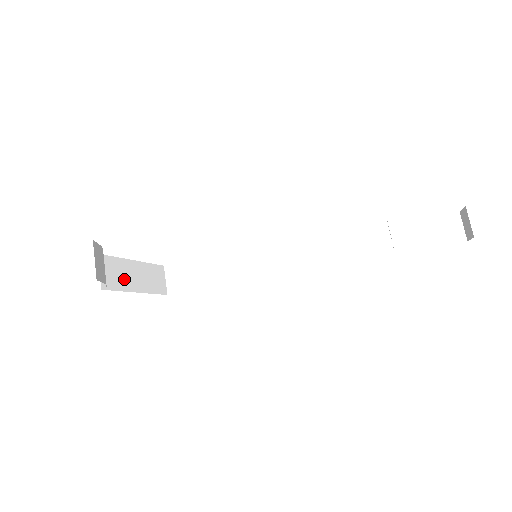
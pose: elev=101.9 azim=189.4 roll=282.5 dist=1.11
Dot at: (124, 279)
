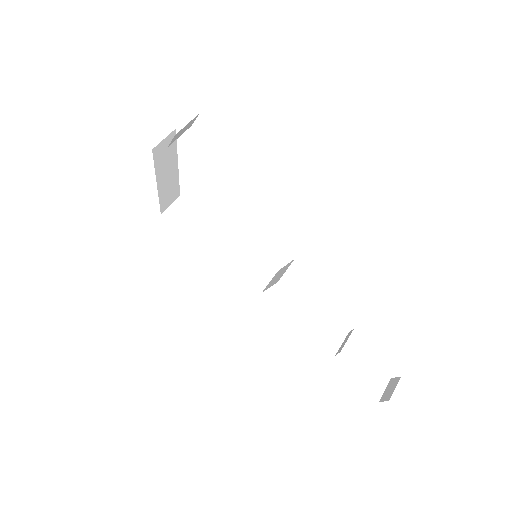
Dot at: (164, 165)
